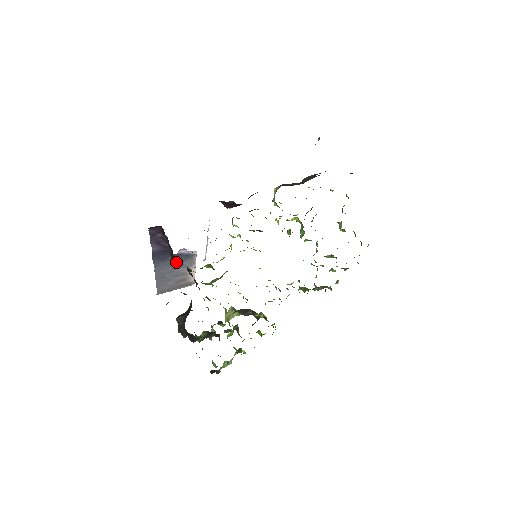
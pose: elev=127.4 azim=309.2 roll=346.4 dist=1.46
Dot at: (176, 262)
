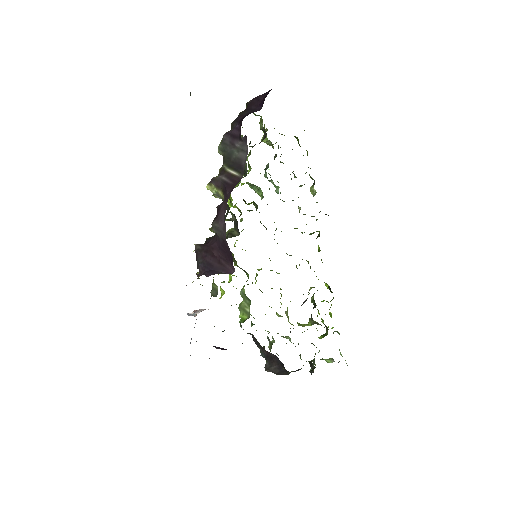
Dot at: occluded
